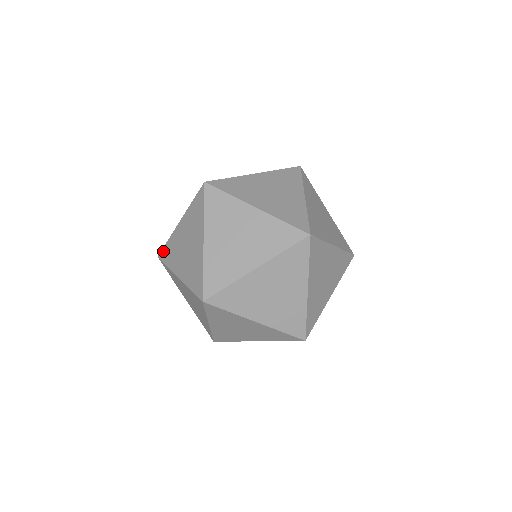
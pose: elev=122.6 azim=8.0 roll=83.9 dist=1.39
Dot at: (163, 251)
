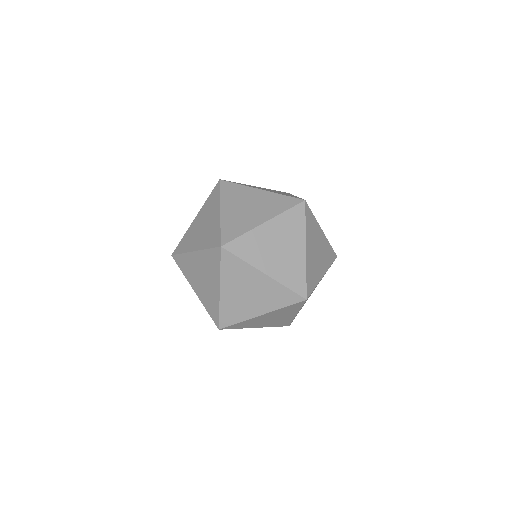
Dot at: (230, 256)
